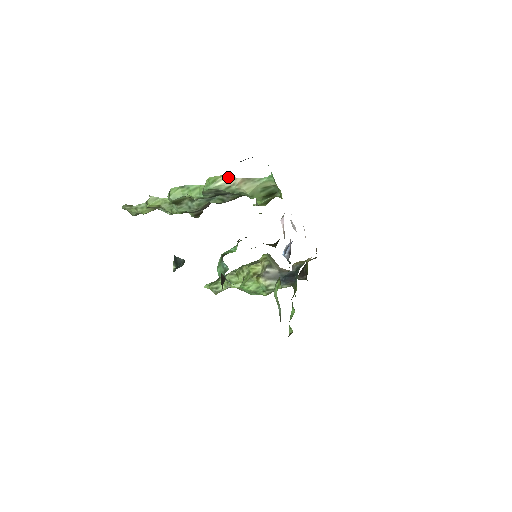
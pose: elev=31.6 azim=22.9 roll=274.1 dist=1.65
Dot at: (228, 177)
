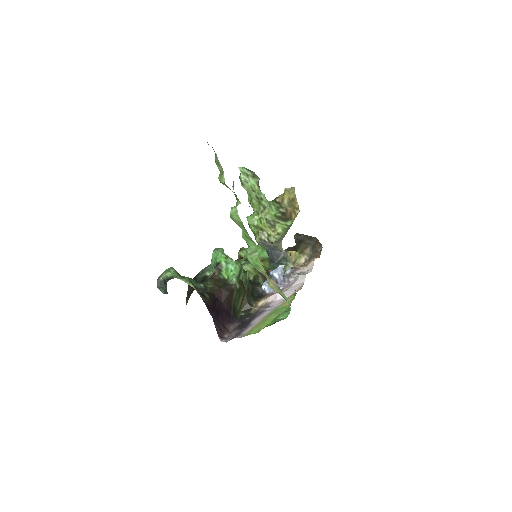
Dot at: (268, 276)
